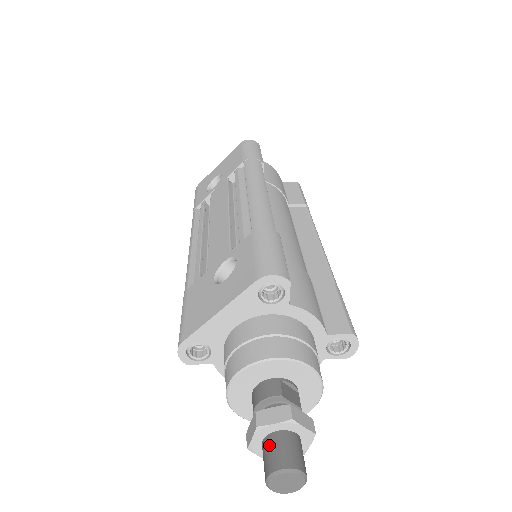
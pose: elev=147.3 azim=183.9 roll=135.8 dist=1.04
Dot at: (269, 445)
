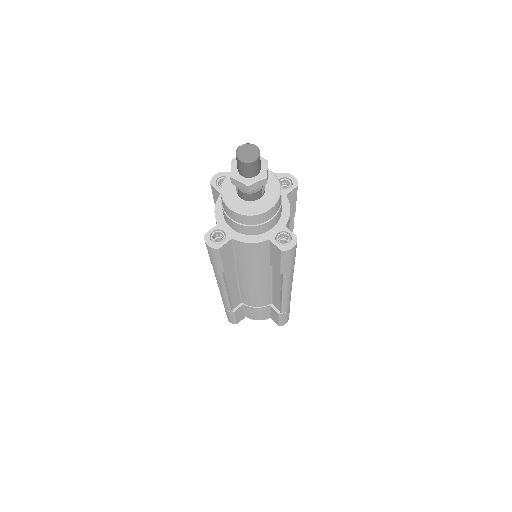
Dot at: occluded
